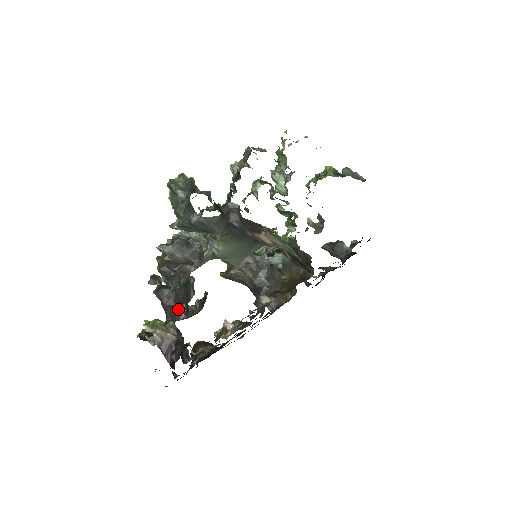
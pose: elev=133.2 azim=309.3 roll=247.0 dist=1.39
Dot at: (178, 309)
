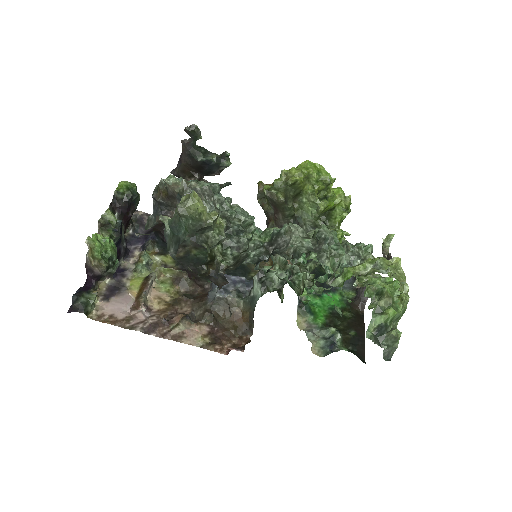
Dot at: (189, 175)
